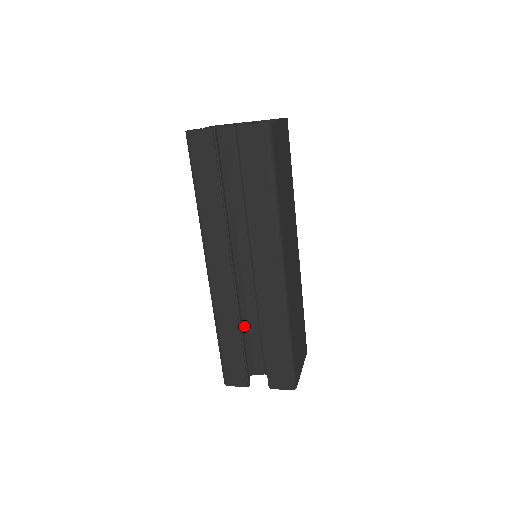
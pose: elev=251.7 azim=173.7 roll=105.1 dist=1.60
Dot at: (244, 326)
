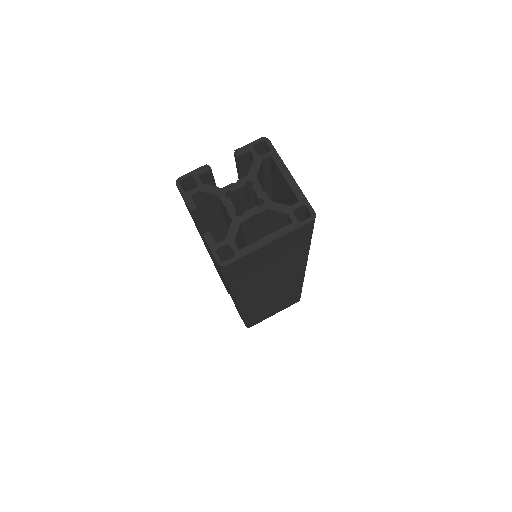
Dot at: occluded
